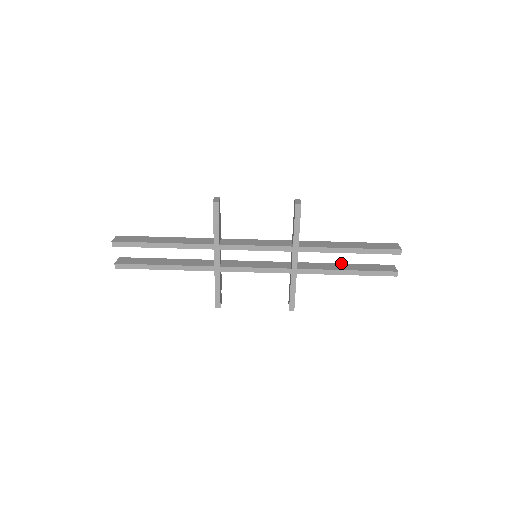
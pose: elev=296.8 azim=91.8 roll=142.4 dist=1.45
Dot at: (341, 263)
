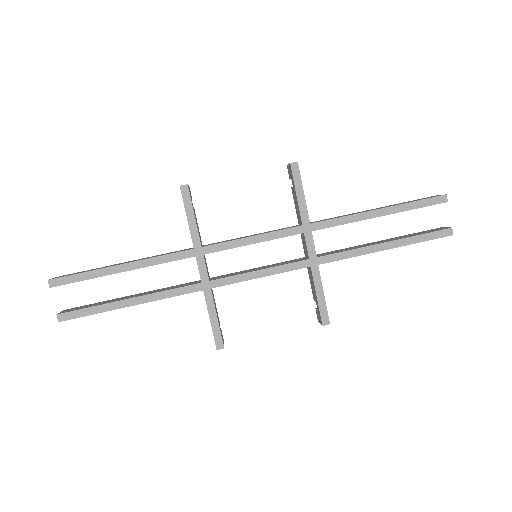
Dot at: (372, 242)
